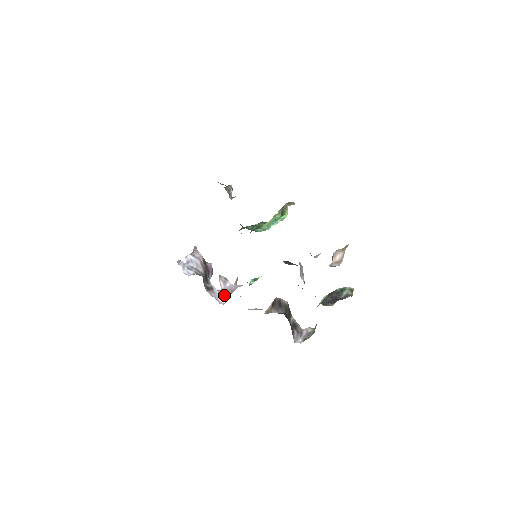
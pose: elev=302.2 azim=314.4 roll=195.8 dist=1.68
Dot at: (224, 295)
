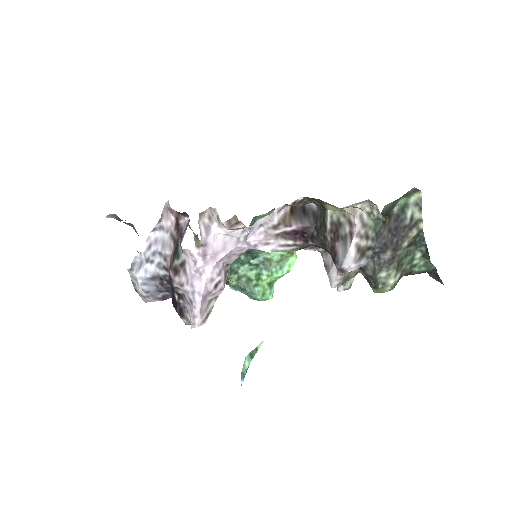
Dot at: (203, 276)
